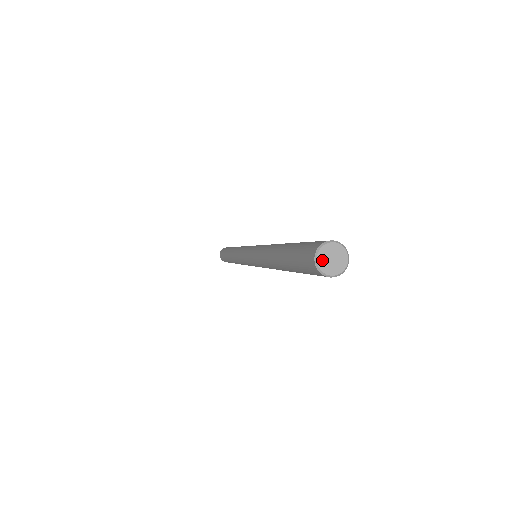
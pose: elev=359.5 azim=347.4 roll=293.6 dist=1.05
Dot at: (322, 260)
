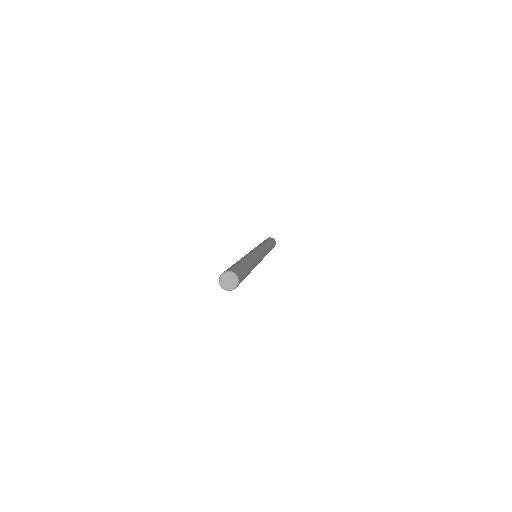
Dot at: (225, 286)
